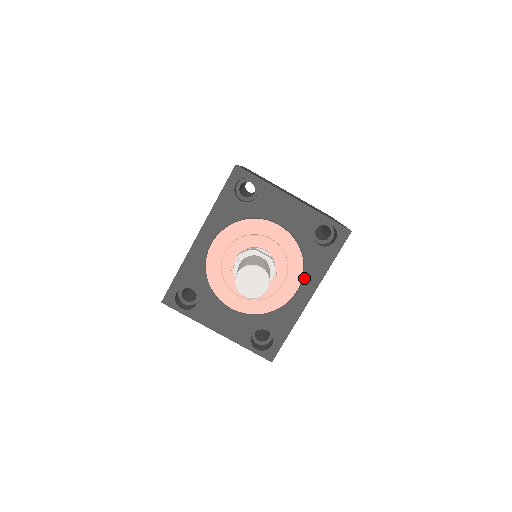
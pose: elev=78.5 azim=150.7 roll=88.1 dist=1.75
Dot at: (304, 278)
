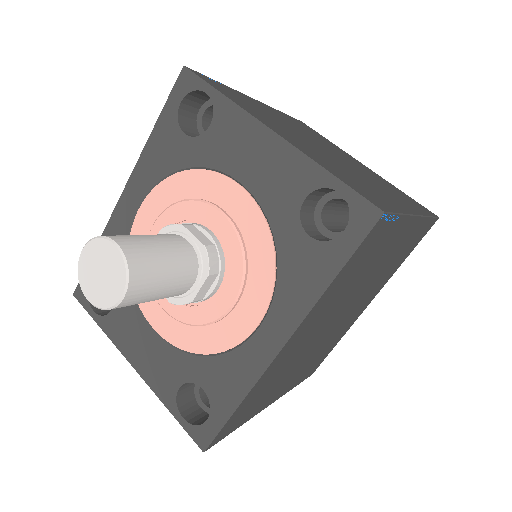
Dot at: (274, 302)
